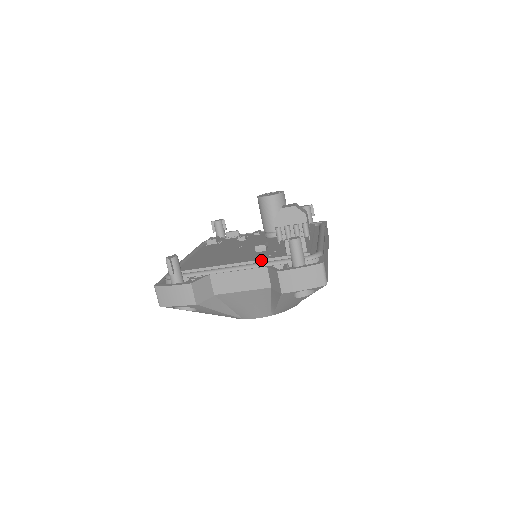
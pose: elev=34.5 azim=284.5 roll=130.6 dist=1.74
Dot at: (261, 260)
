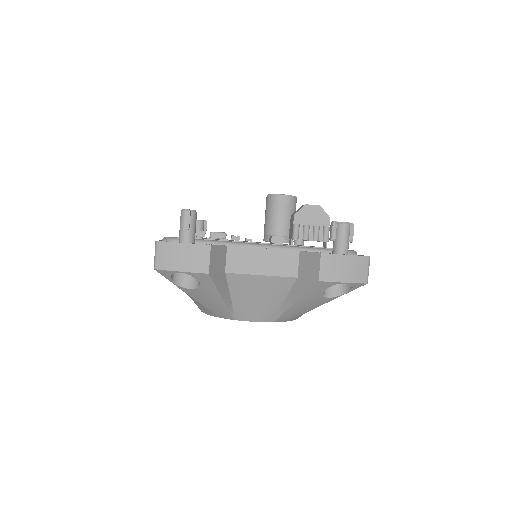
Dot at: (288, 245)
